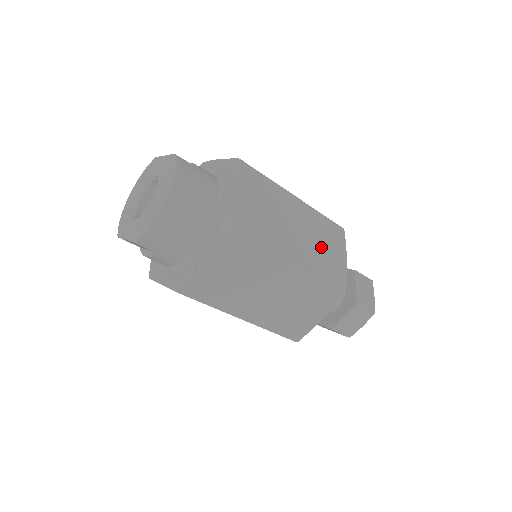
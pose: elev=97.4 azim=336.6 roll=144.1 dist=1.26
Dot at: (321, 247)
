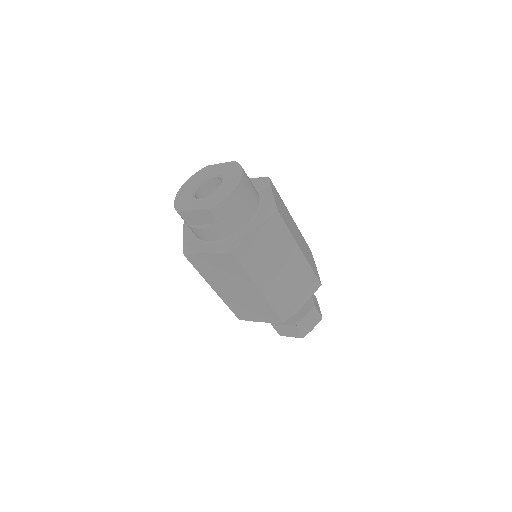
Dot at: occluded
